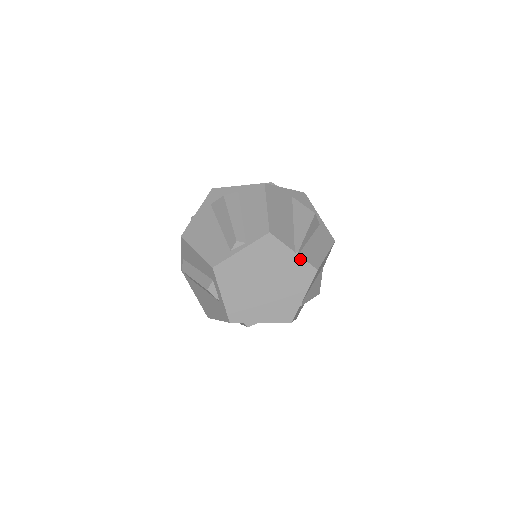
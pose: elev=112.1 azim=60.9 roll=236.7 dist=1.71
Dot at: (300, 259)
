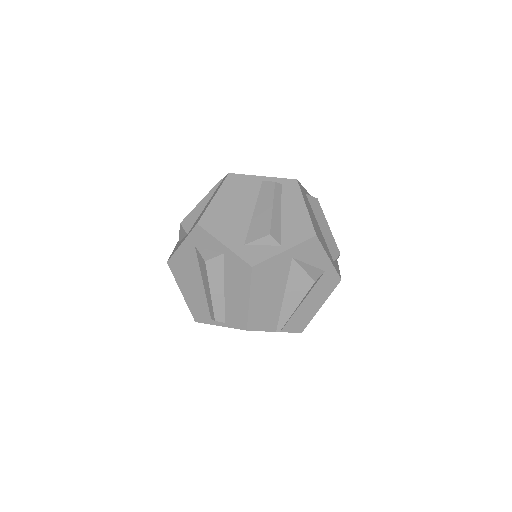
Dot at: occluded
